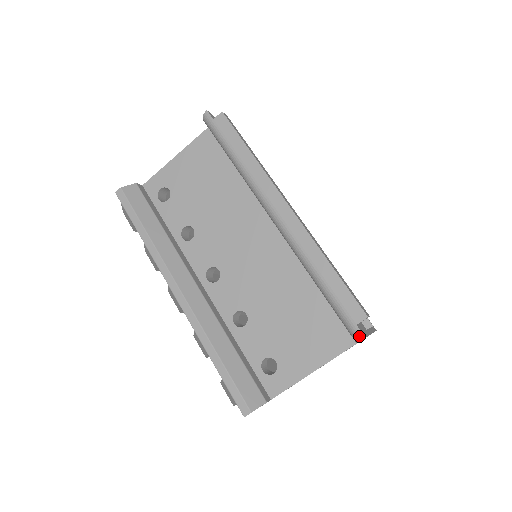
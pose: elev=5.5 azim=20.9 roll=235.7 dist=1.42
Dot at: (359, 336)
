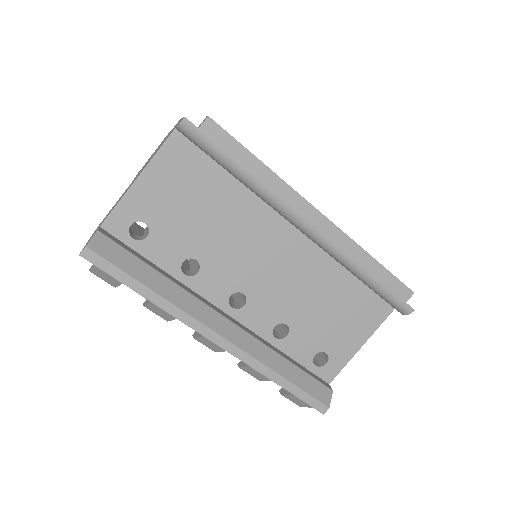
Dot at: (409, 311)
